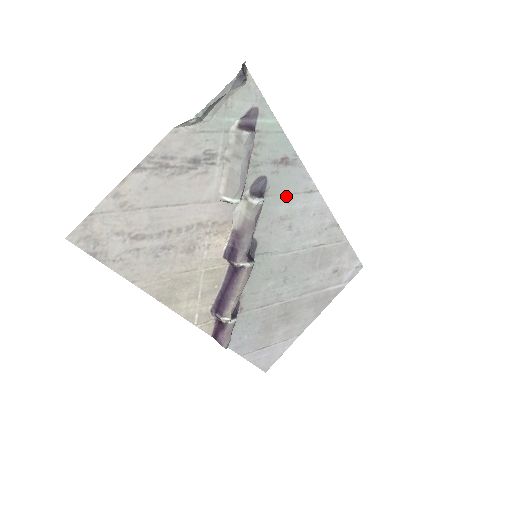
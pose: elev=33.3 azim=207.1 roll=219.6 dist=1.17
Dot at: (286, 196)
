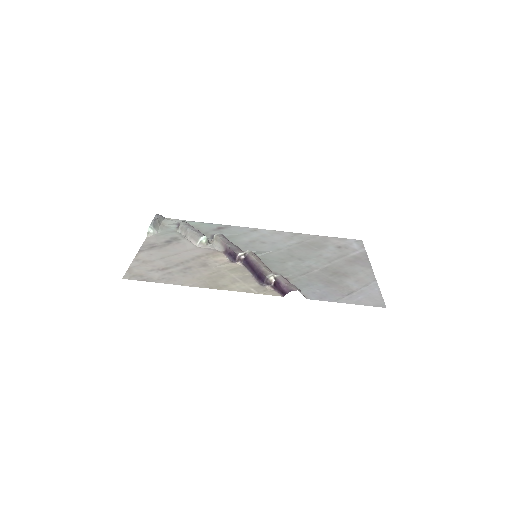
Dot at: (241, 236)
